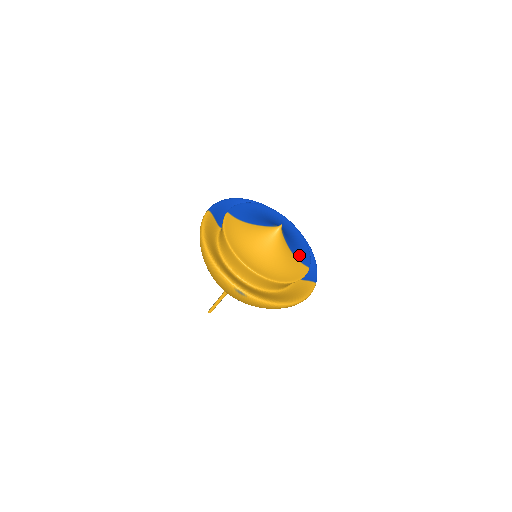
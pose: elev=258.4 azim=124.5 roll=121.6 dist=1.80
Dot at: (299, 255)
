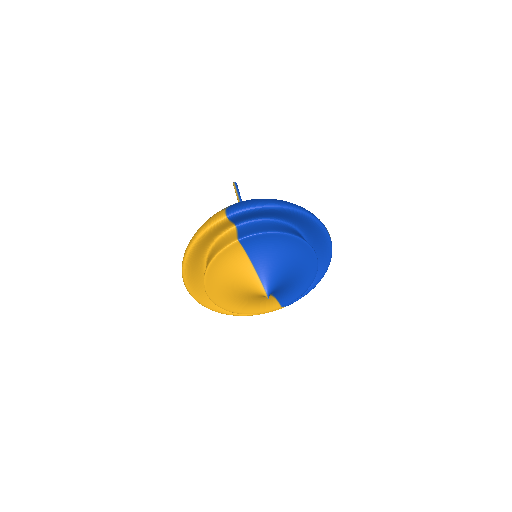
Dot at: (284, 296)
